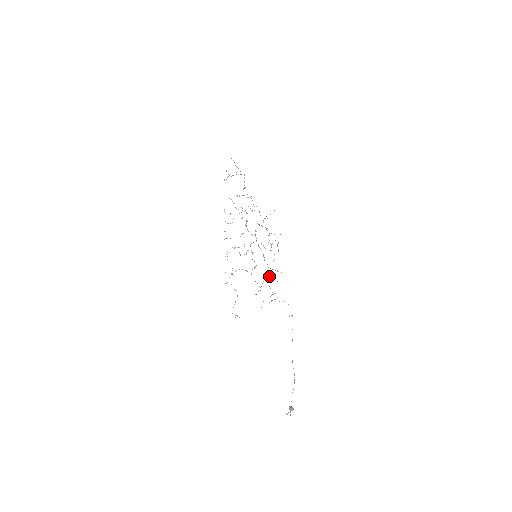
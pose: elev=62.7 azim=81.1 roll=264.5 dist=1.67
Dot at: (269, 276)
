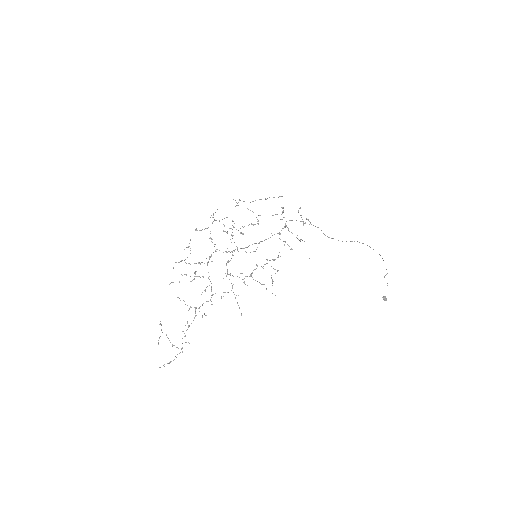
Dot at: (283, 228)
